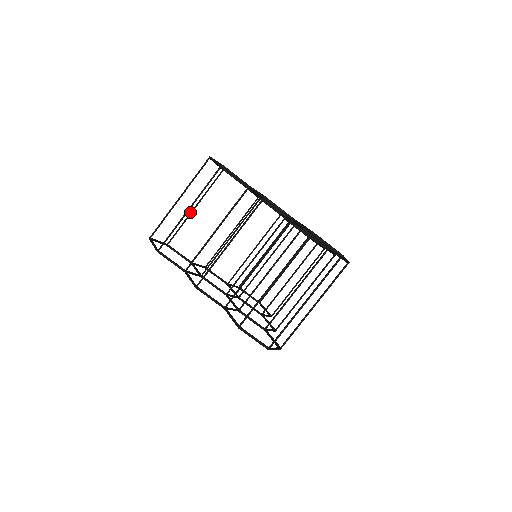
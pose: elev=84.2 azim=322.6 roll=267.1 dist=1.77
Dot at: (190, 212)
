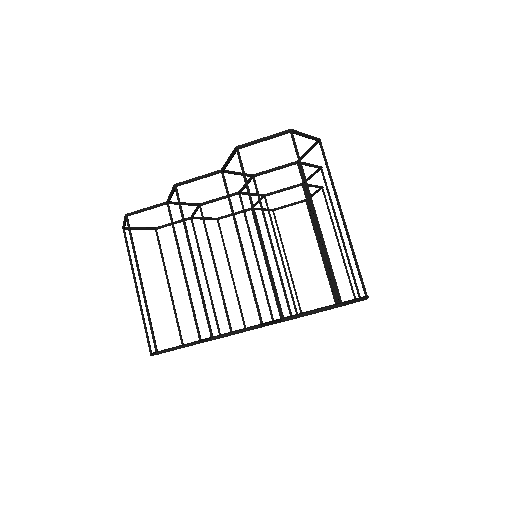
Dot at: occluded
